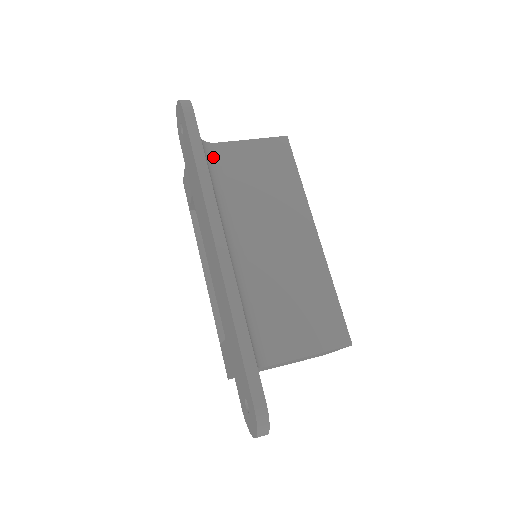
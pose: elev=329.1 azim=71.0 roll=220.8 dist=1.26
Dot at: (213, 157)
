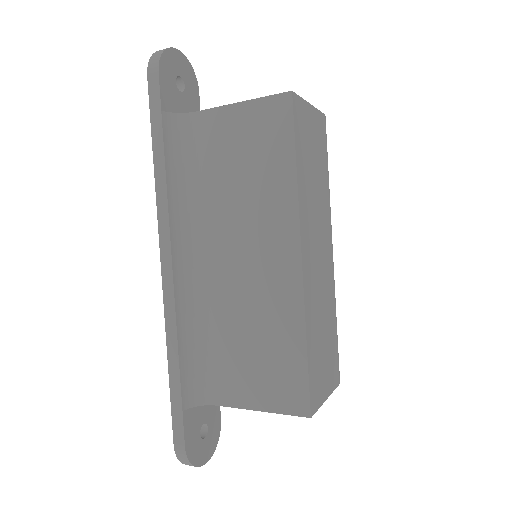
Dot at: (188, 135)
